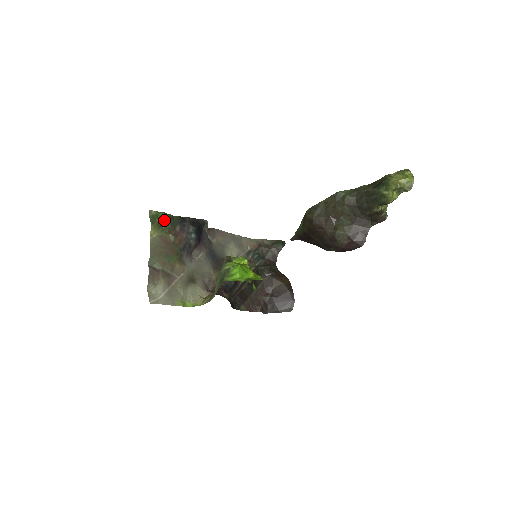
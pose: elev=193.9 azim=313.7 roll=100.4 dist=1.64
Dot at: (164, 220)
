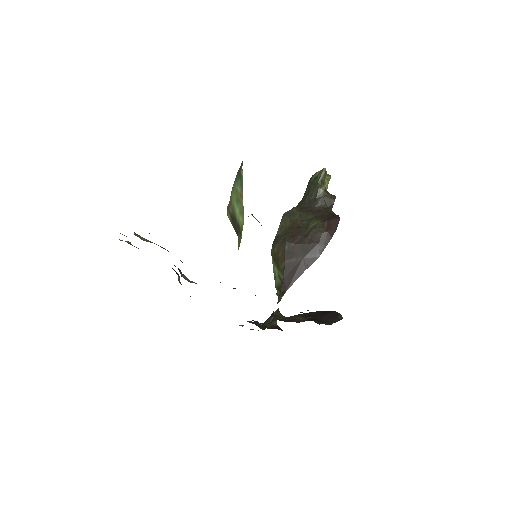
Dot at: (129, 243)
